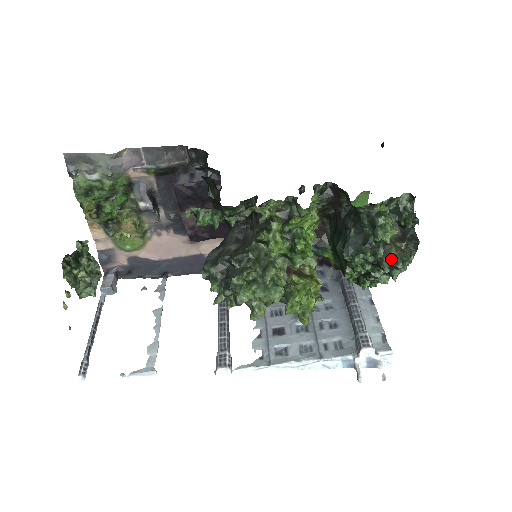
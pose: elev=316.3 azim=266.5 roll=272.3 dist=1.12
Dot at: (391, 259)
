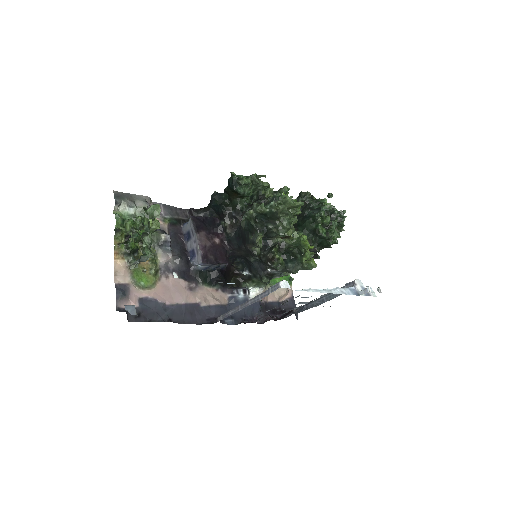
Dot at: occluded
